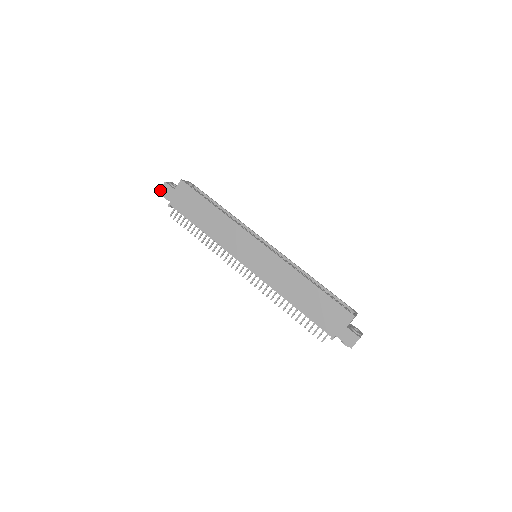
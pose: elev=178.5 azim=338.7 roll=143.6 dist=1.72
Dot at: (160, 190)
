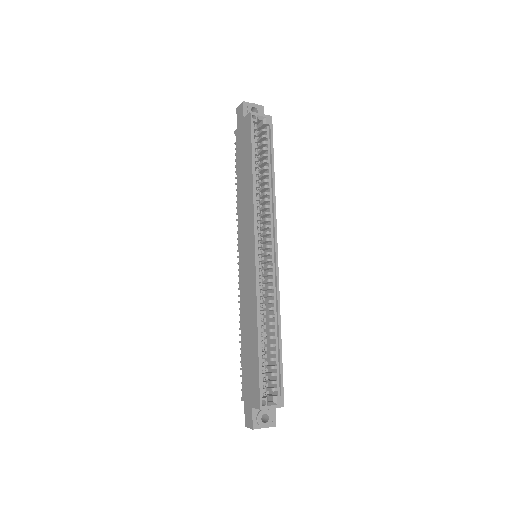
Dot at: (237, 108)
